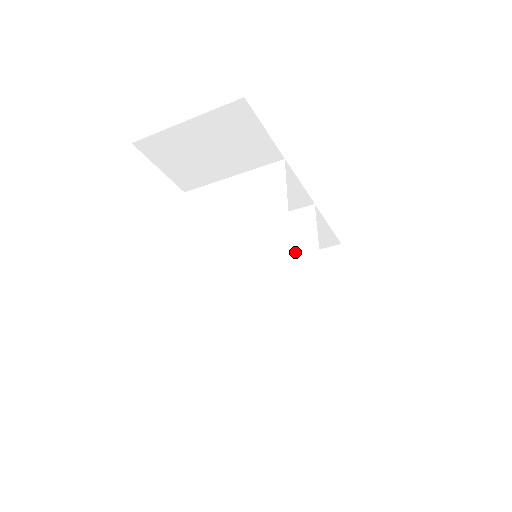
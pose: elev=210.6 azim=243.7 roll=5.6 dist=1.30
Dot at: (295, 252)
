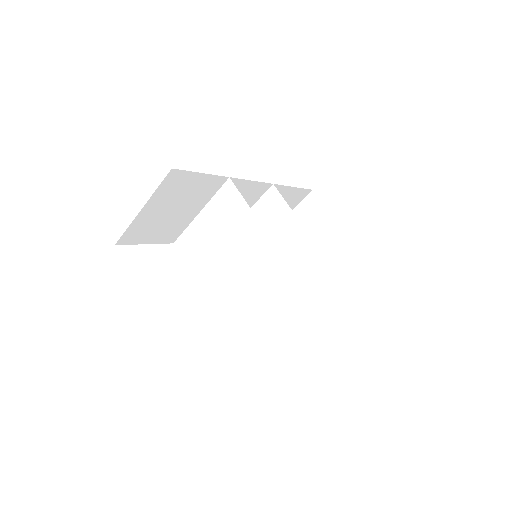
Dot at: (282, 231)
